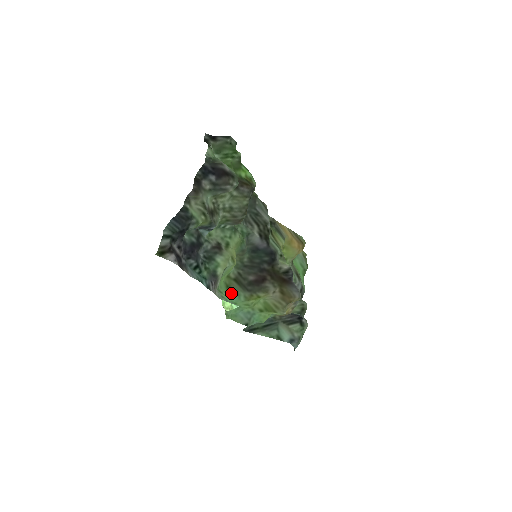
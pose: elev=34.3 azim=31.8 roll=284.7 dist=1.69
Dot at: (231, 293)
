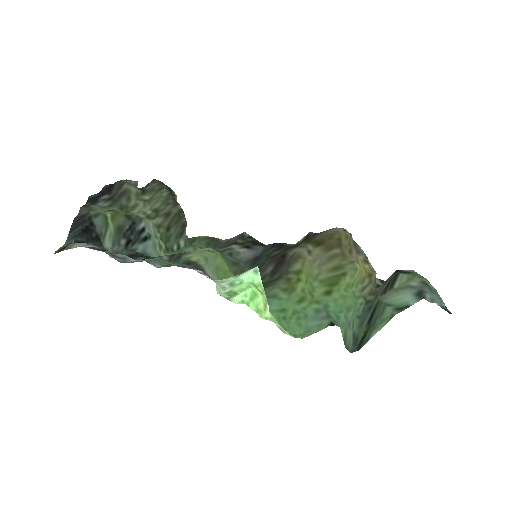
Dot at: occluded
